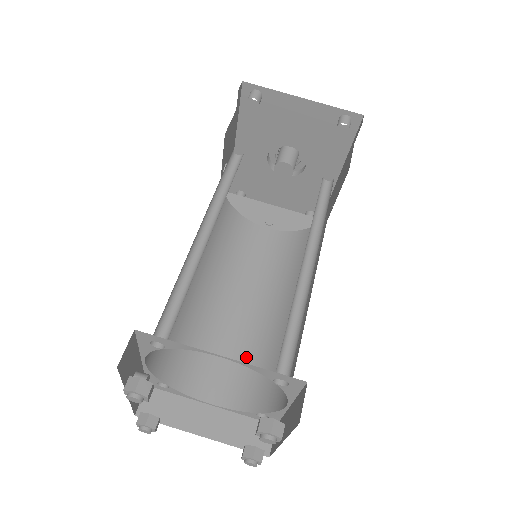
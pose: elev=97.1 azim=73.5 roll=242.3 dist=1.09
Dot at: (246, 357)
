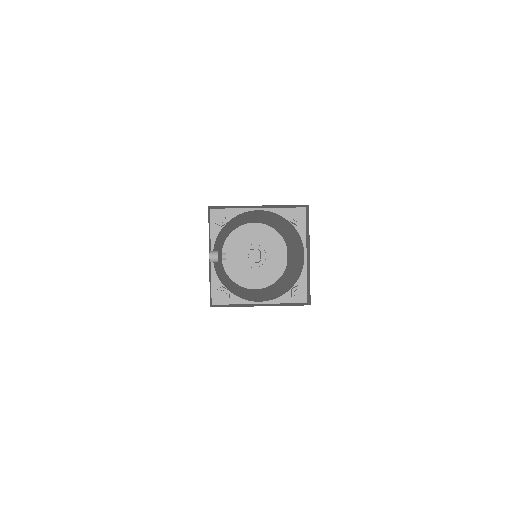
Dot at: (271, 295)
